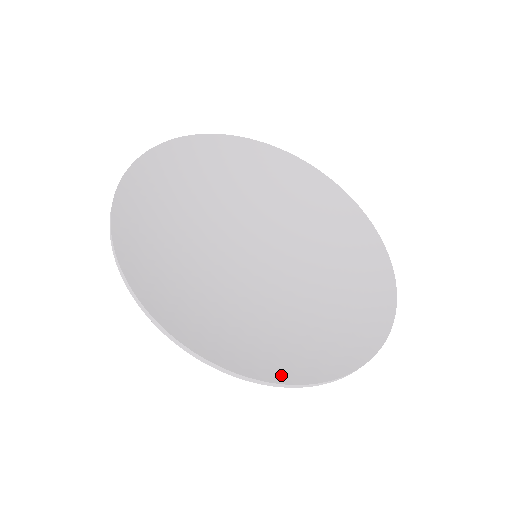
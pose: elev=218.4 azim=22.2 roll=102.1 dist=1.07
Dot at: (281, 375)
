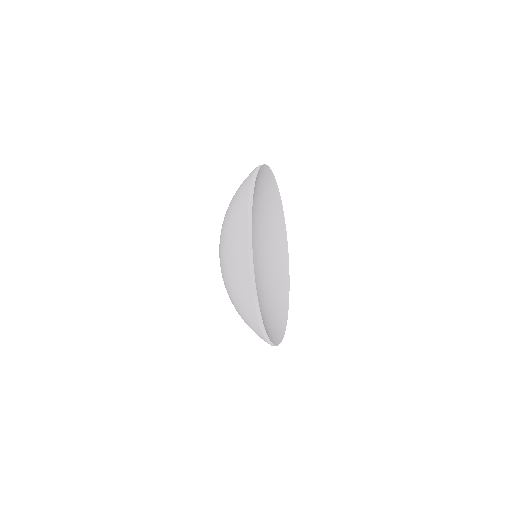
Dot at: occluded
